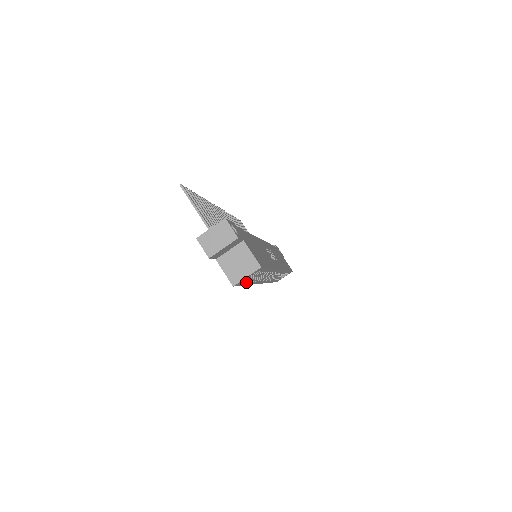
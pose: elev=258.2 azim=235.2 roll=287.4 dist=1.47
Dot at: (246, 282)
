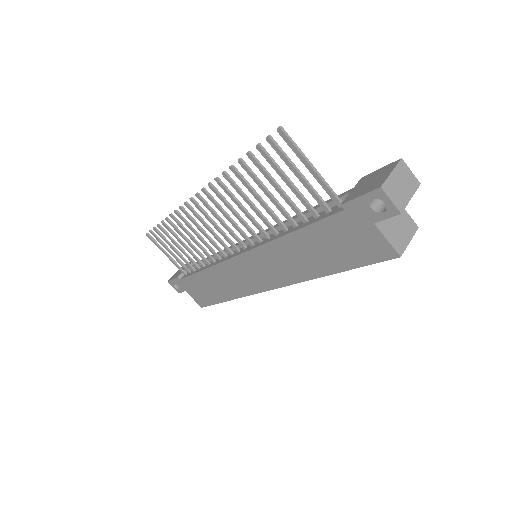
Dot at: occluded
